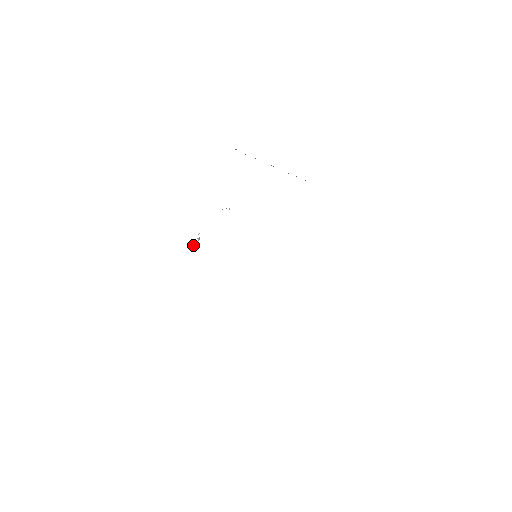
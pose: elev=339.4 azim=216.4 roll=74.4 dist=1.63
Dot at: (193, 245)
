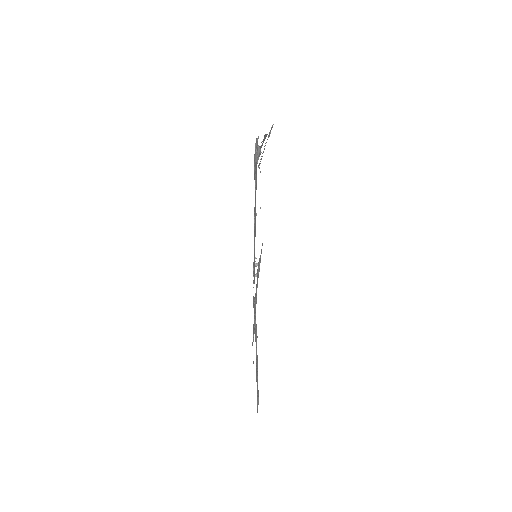
Dot at: (256, 274)
